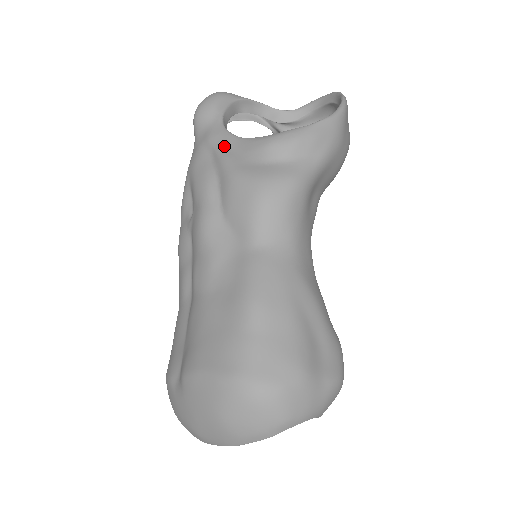
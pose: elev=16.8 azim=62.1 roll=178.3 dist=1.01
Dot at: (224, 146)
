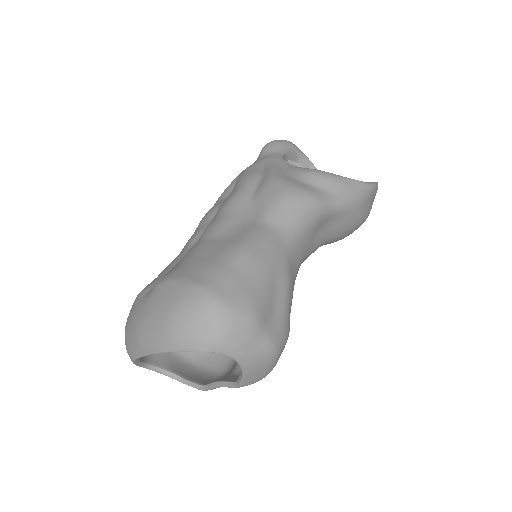
Dot at: (277, 165)
